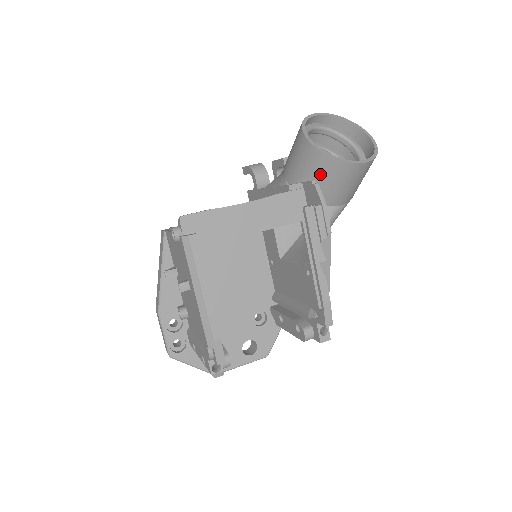
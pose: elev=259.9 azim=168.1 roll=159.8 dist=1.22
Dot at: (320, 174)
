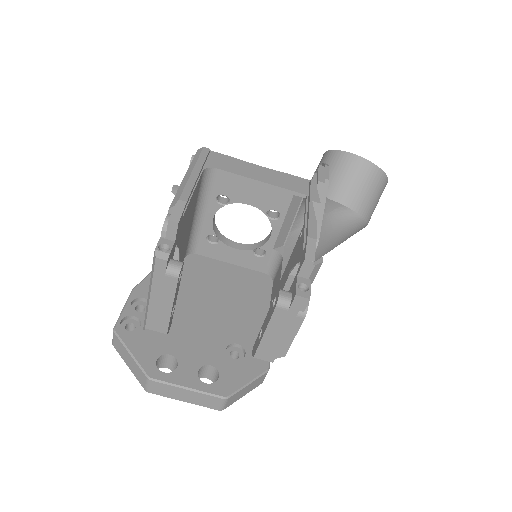
Dot at: (331, 168)
